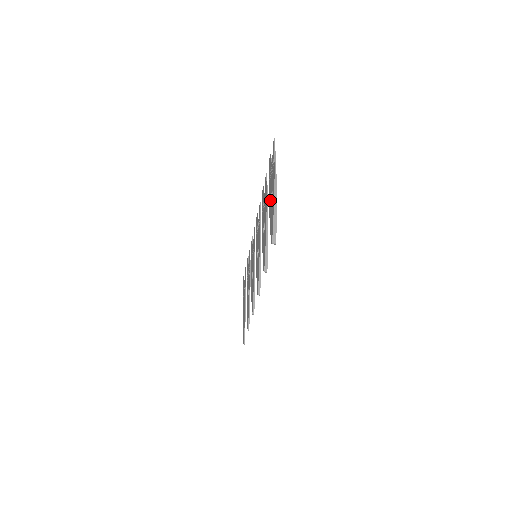
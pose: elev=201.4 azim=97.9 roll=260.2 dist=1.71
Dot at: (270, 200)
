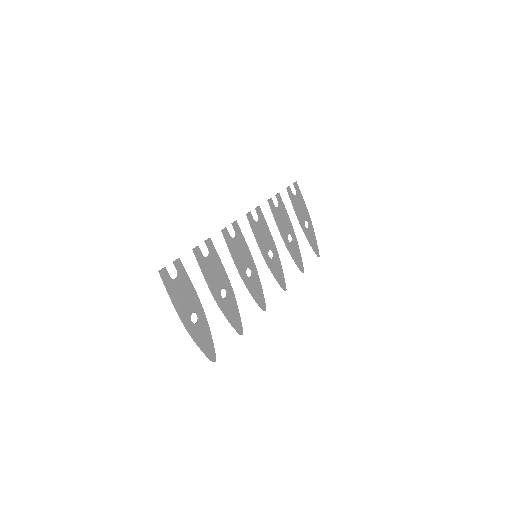
Dot at: (197, 313)
